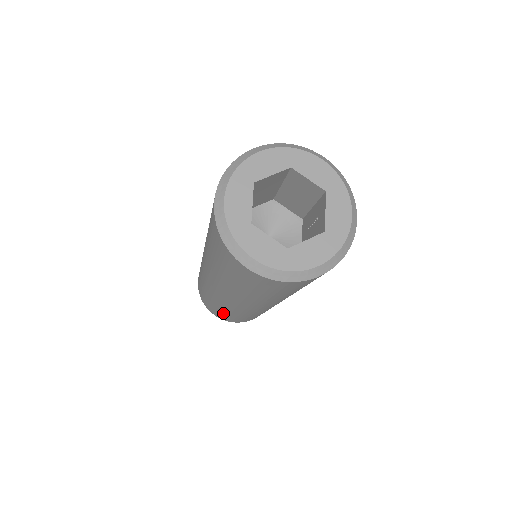
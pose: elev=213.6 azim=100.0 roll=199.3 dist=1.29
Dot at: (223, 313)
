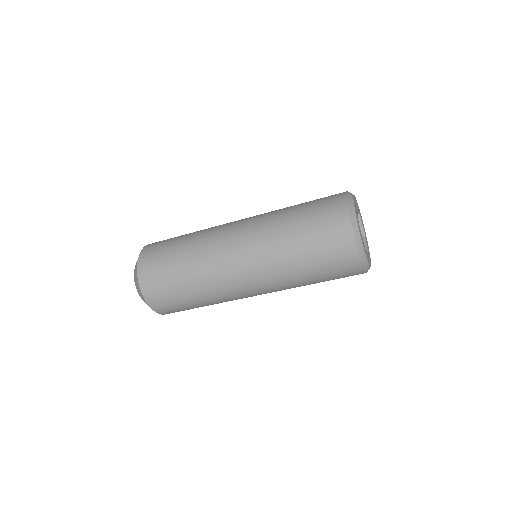
Dot at: (179, 290)
